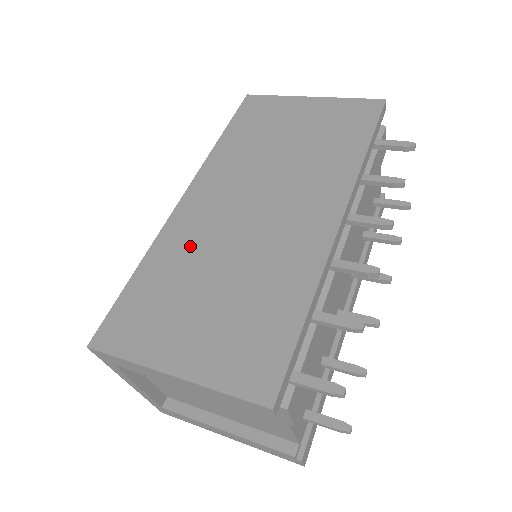
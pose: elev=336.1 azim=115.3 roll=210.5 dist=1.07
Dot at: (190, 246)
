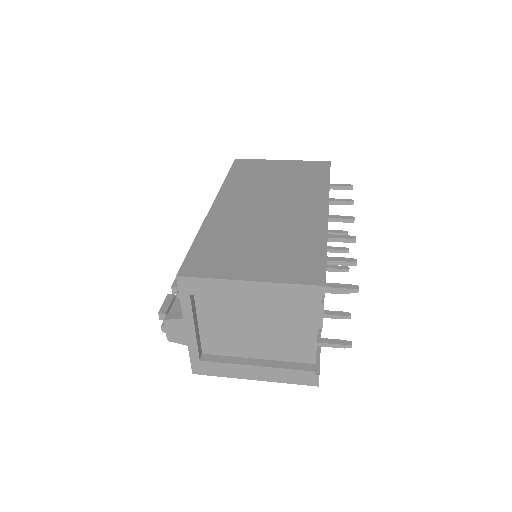
Dot at: (231, 226)
